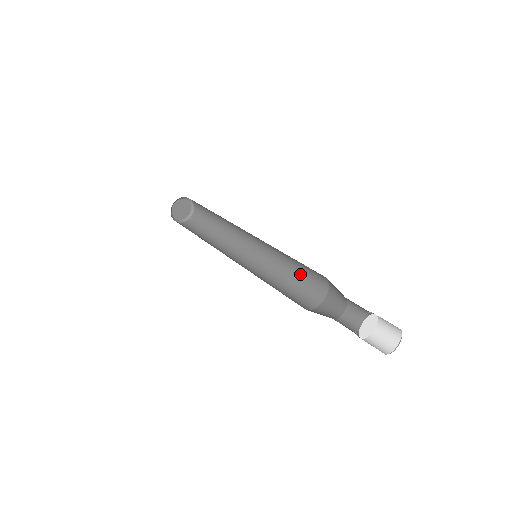
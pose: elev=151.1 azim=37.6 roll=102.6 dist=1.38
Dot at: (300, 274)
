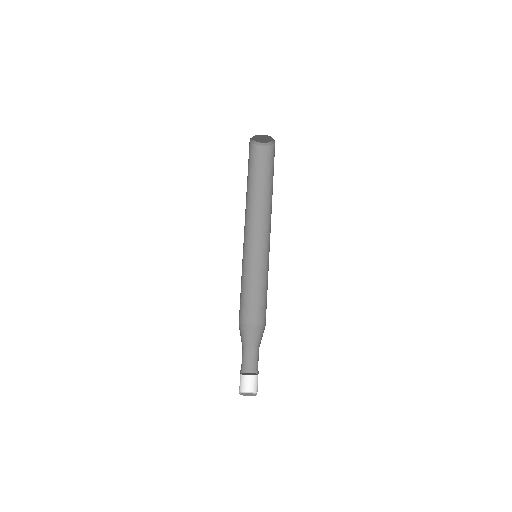
Dot at: occluded
